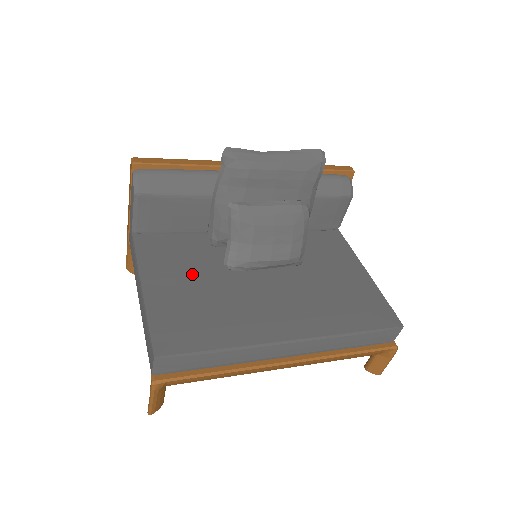
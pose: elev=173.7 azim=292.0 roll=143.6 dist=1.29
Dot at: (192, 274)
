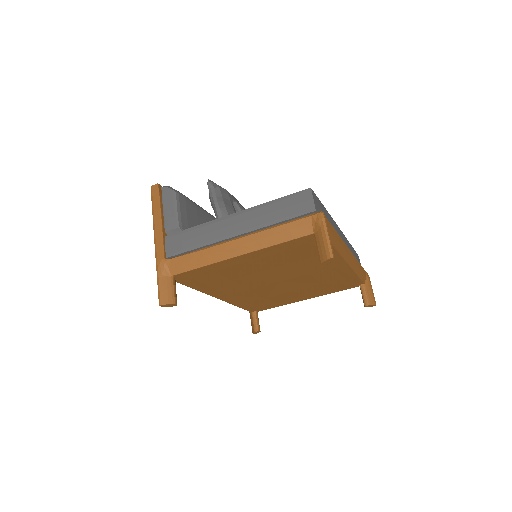
Dot at: occluded
